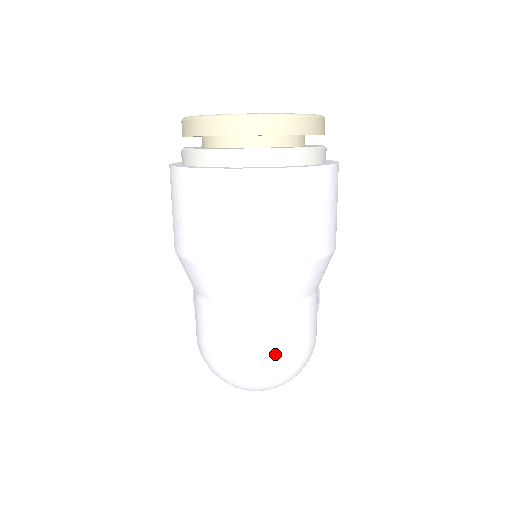
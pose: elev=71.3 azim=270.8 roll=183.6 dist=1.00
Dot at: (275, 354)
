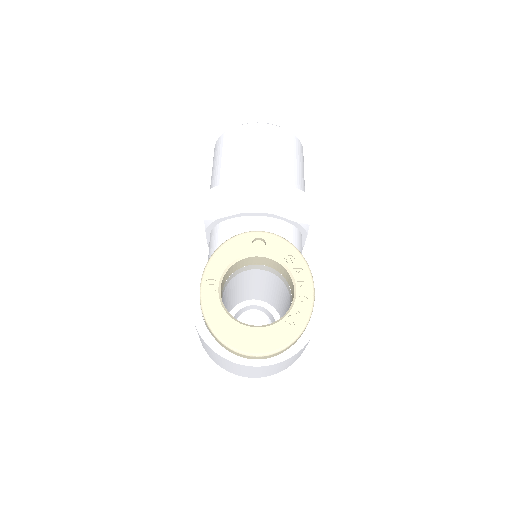
Dot at: occluded
